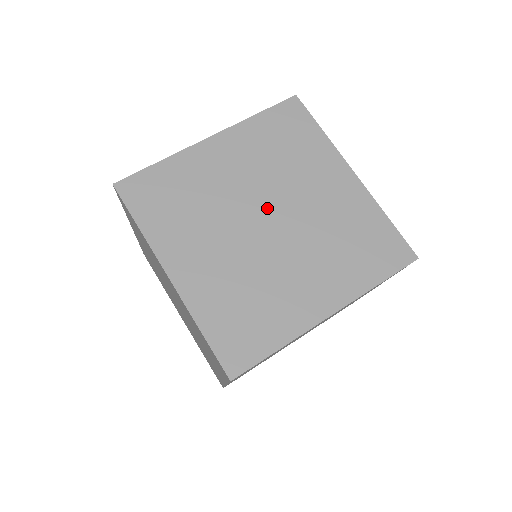
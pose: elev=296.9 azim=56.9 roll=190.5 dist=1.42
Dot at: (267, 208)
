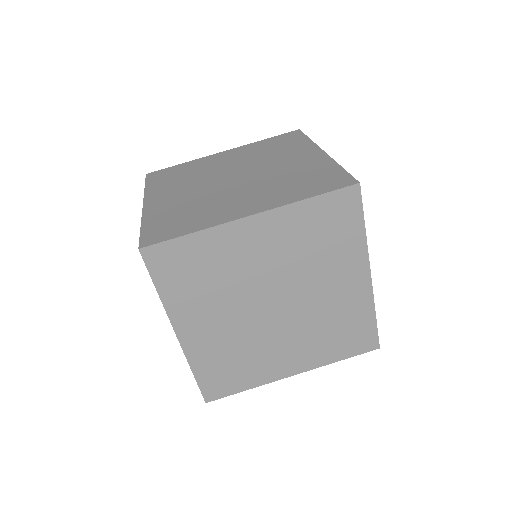
Dot at: (279, 294)
